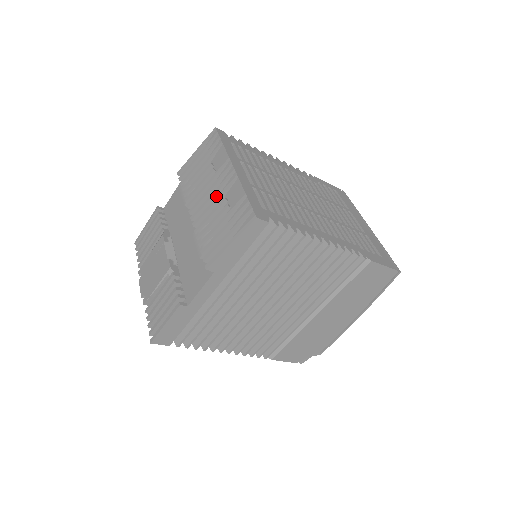
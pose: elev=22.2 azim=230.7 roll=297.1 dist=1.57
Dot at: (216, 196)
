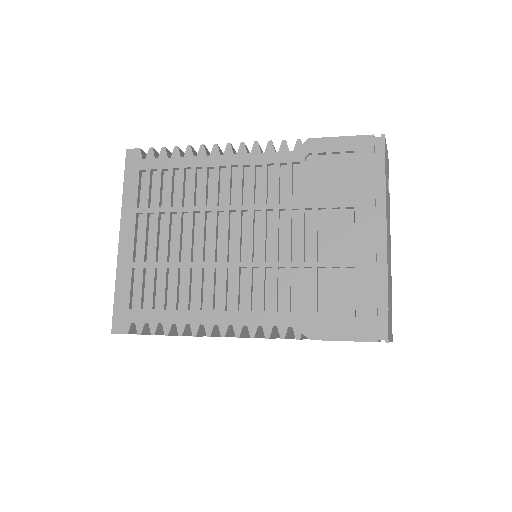
Dot at: occluded
